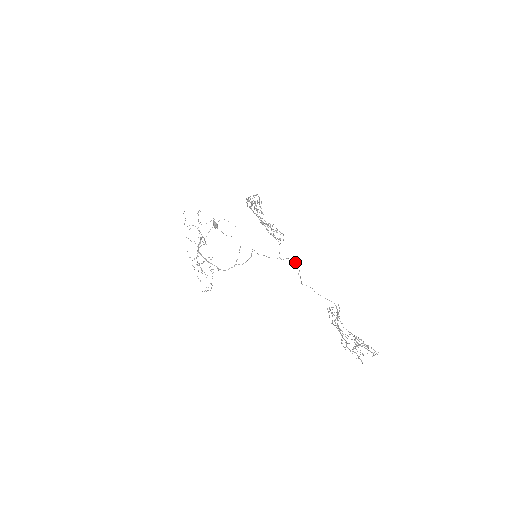
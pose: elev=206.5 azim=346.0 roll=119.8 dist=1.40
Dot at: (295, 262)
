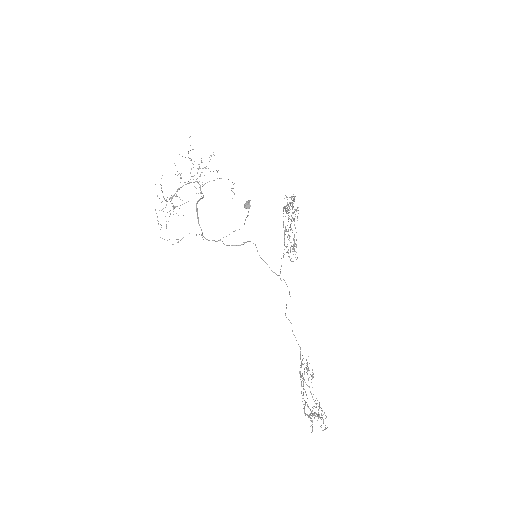
Dot at: occluded
